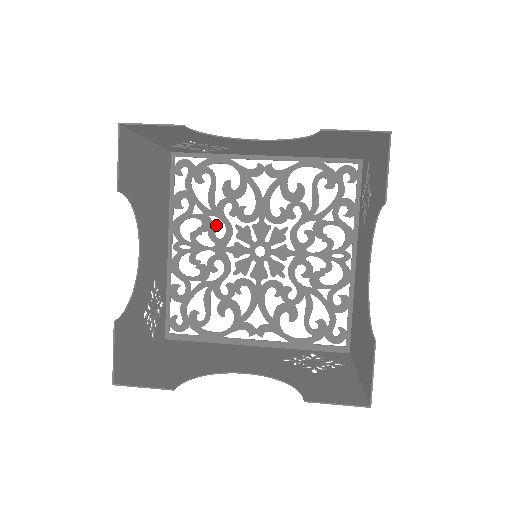
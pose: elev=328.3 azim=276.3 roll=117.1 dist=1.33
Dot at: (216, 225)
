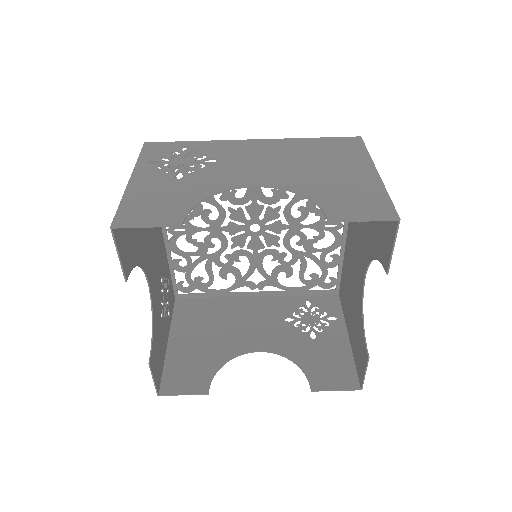
Dot at: (208, 210)
